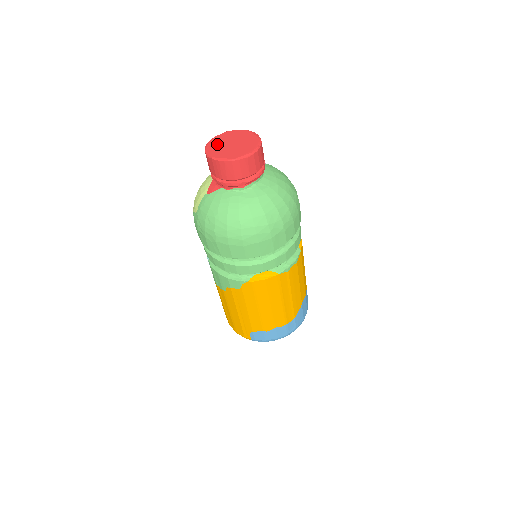
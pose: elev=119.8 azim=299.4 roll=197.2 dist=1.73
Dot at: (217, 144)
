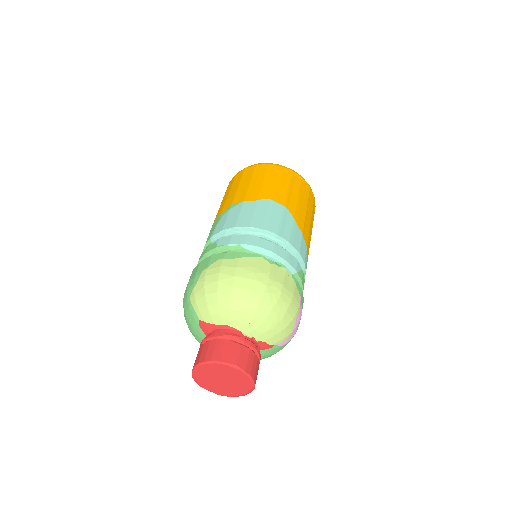
Dot at: (214, 371)
